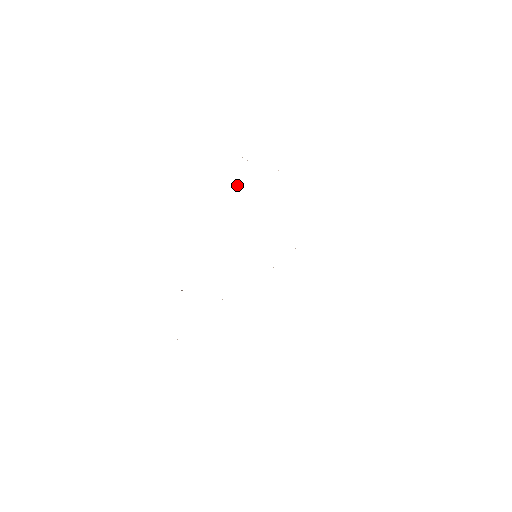
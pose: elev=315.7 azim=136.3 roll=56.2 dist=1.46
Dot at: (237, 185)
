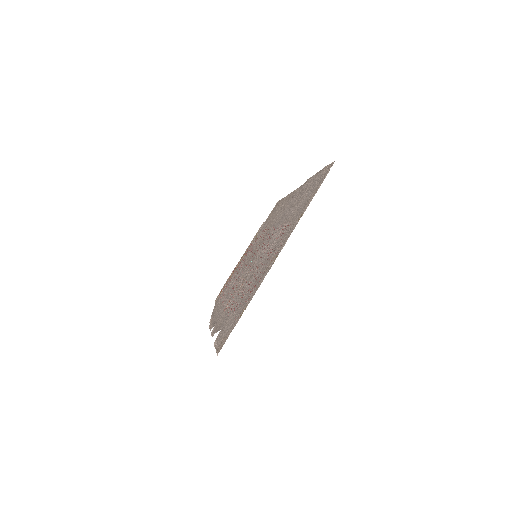
Dot at: (224, 325)
